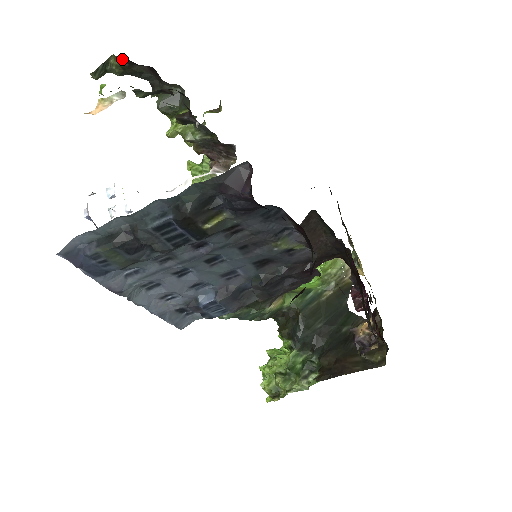
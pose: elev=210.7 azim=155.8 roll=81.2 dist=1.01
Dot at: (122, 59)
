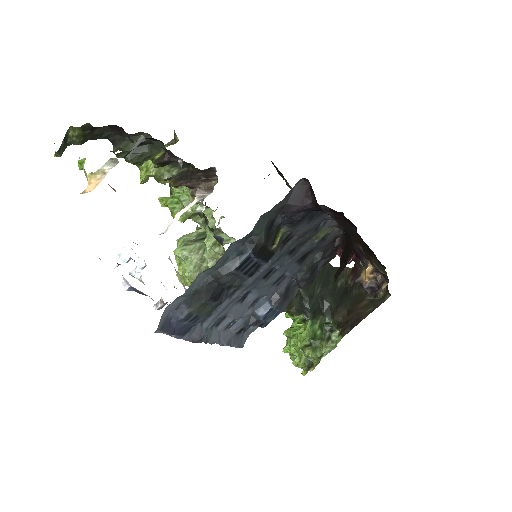
Dot at: (83, 128)
